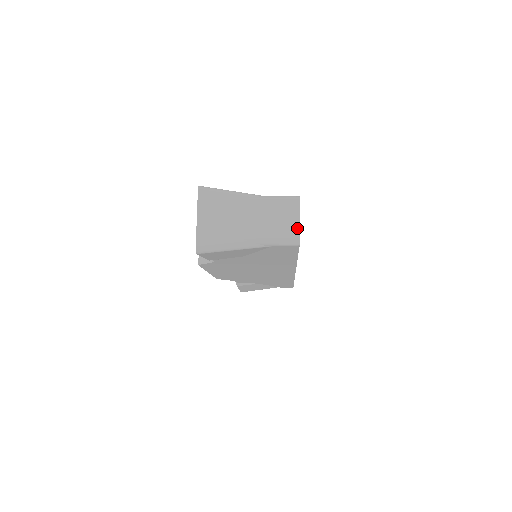
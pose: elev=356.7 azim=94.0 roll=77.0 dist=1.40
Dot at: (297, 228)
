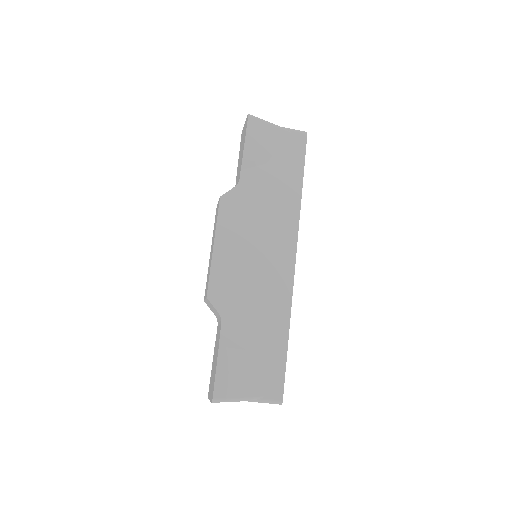
Dot at: occluded
